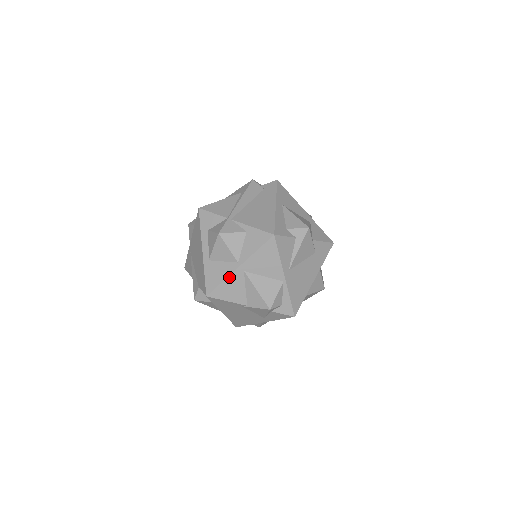
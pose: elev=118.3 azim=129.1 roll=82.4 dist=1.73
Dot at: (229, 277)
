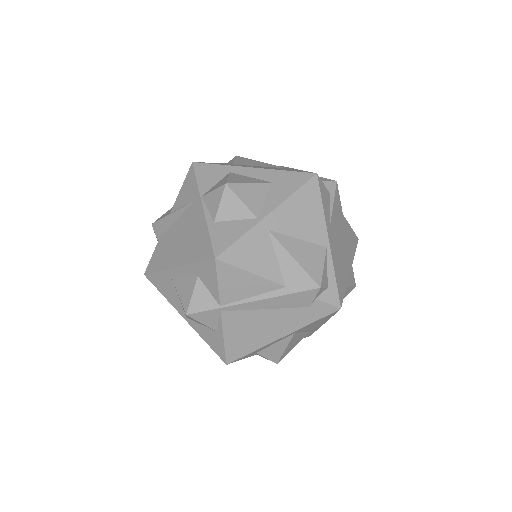
Dot at: (171, 304)
